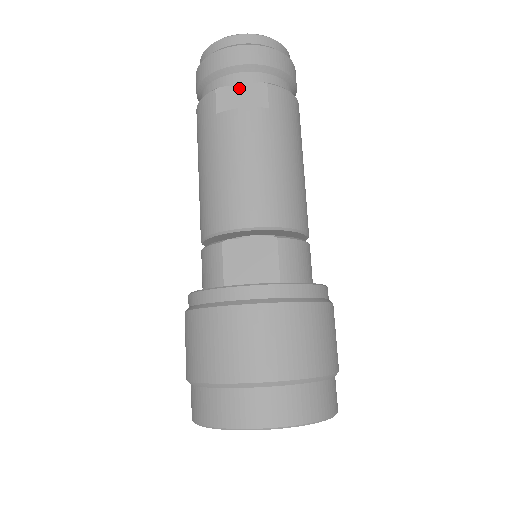
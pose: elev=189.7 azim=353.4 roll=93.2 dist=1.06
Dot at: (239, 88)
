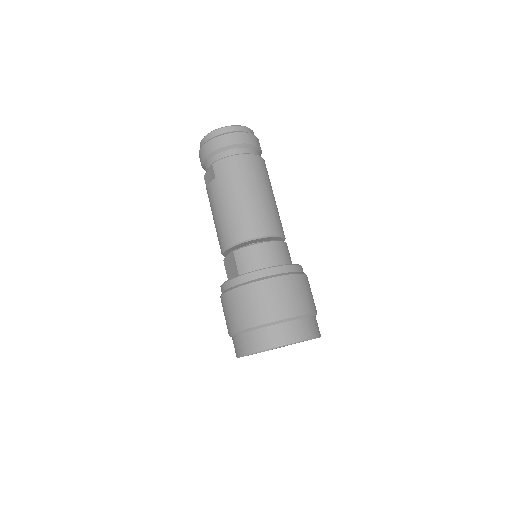
Dot at: (208, 172)
